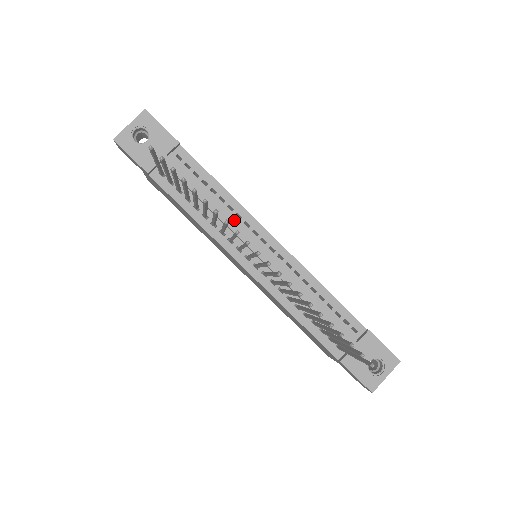
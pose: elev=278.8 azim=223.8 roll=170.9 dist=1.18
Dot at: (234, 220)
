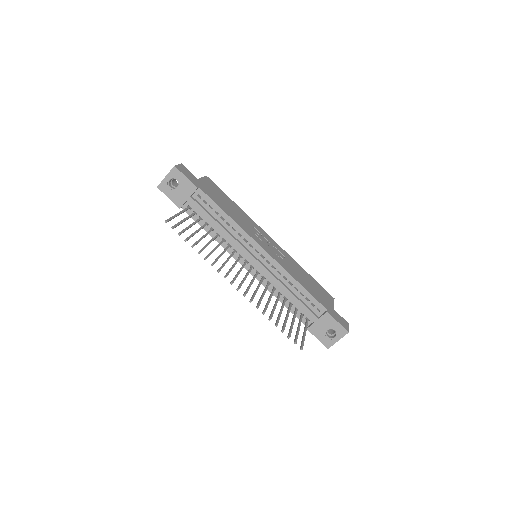
Dot at: (237, 237)
